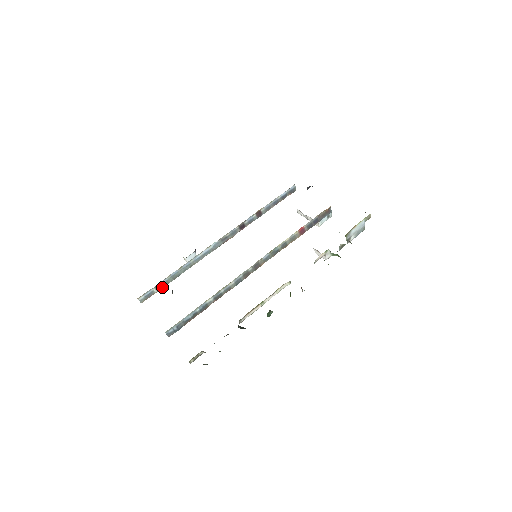
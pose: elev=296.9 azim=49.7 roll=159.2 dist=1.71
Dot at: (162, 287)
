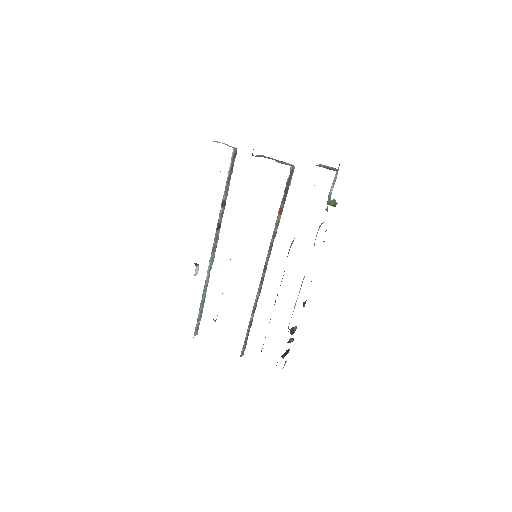
Dot at: (201, 316)
